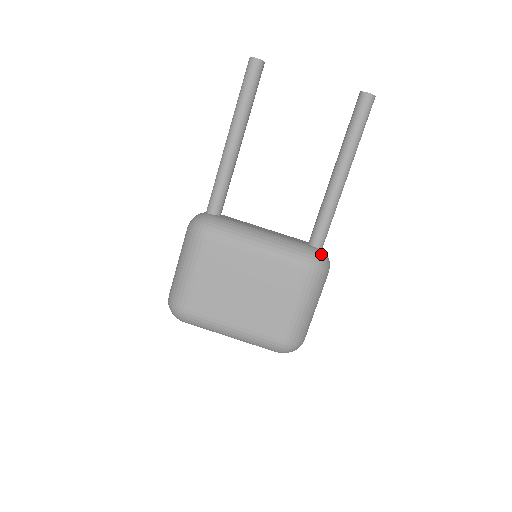
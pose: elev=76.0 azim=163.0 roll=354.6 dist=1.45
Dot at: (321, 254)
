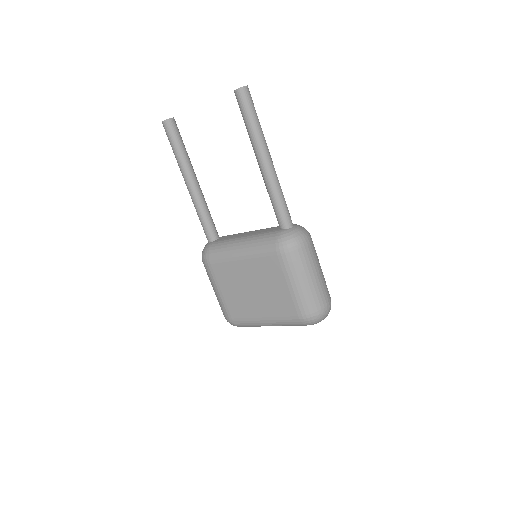
Dot at: (287, 233)
